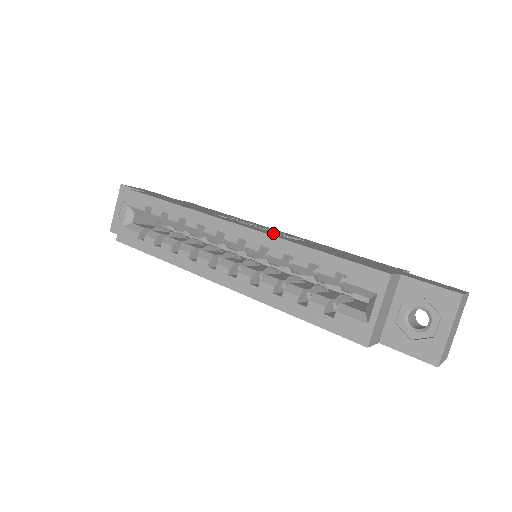
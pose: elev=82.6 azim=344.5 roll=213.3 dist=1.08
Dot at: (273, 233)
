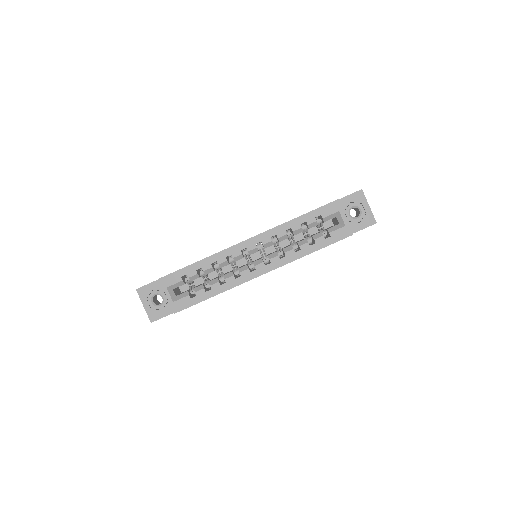
Dot at: occluded
